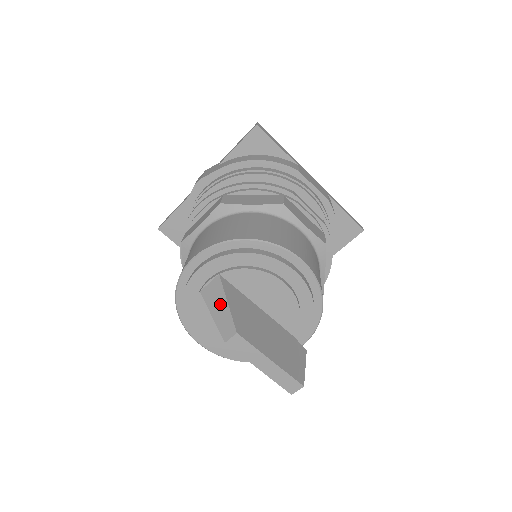
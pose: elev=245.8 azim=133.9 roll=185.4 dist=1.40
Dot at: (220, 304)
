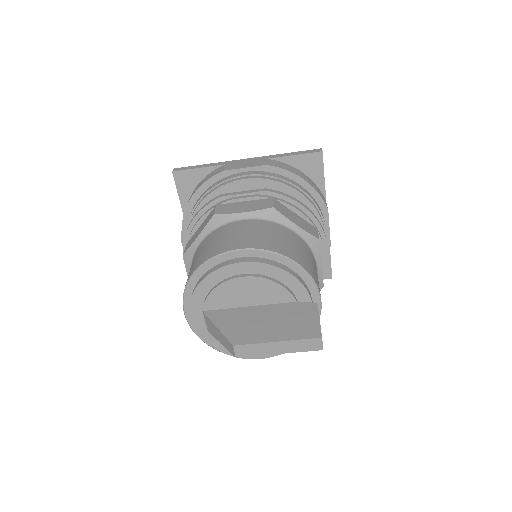
Dot at: (216, 332)
